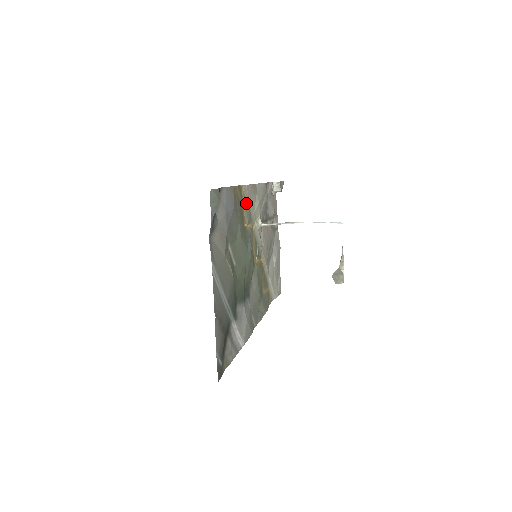
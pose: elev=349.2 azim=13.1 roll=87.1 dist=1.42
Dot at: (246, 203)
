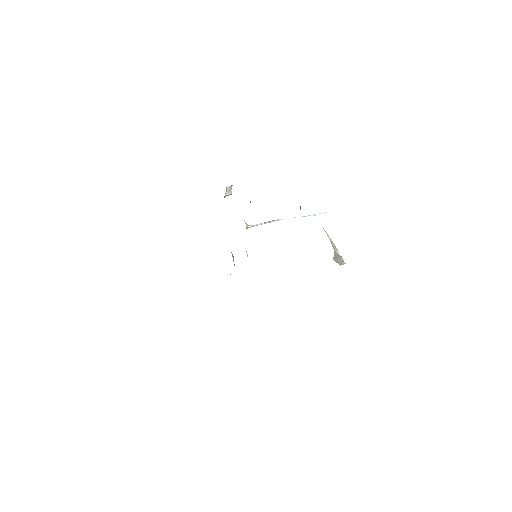
Dot at: occluded
